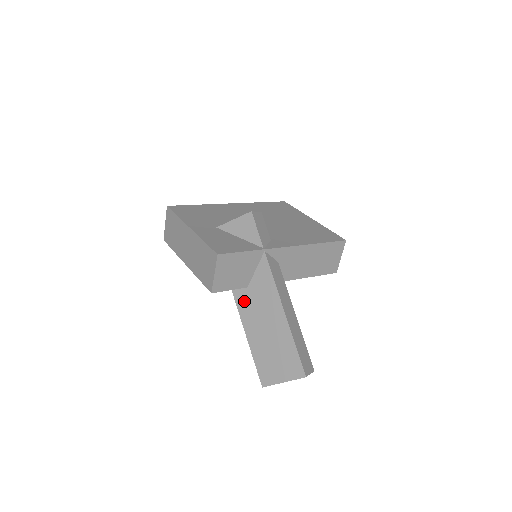
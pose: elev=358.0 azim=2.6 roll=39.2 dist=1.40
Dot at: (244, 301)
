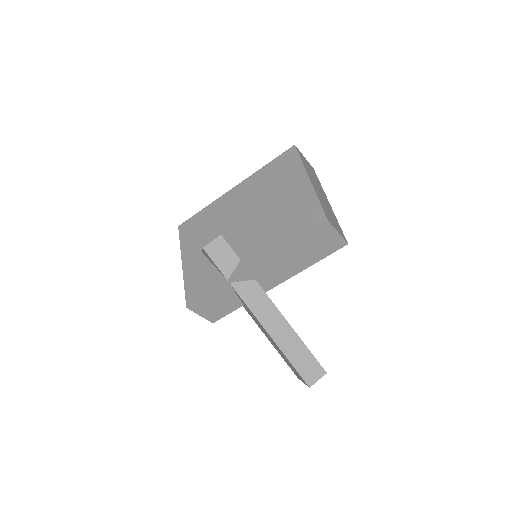
Dot at: (250, 314)
